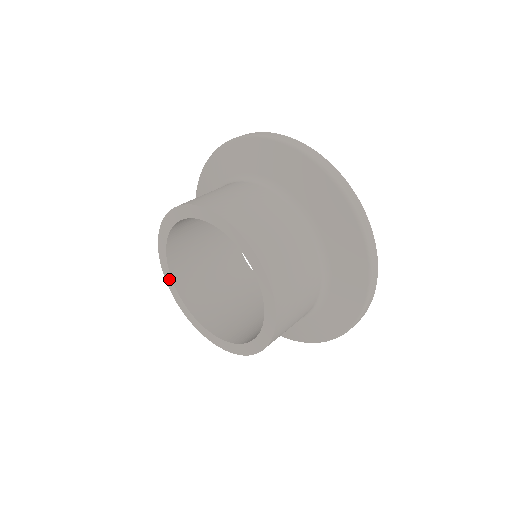
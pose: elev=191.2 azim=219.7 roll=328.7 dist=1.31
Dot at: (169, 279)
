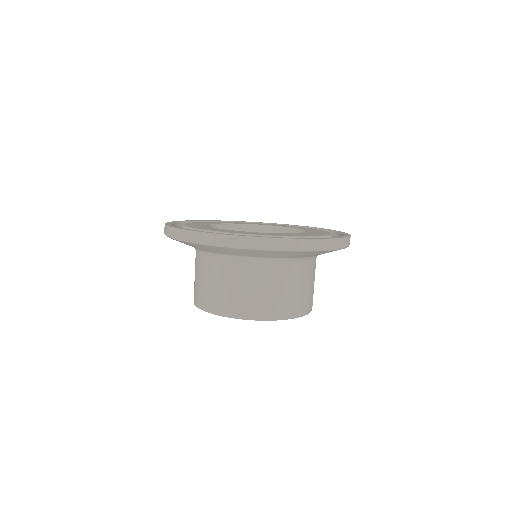
Dot at: occluded
